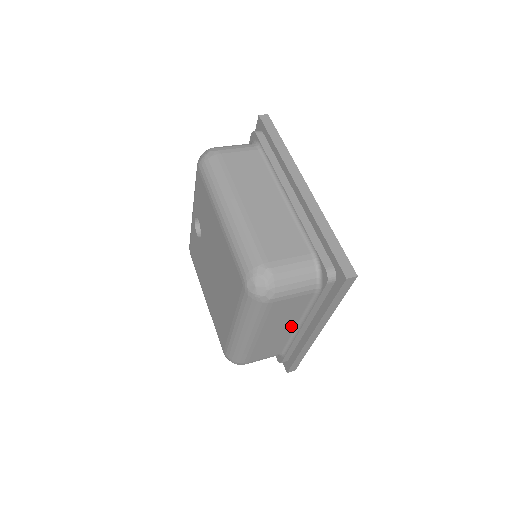
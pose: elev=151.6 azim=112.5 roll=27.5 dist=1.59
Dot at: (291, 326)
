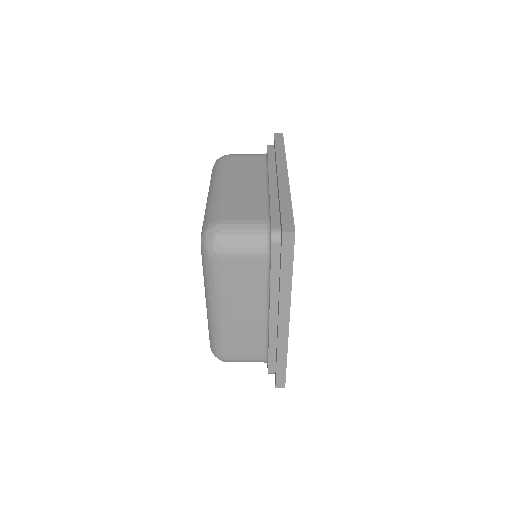
Dot at: occluded
